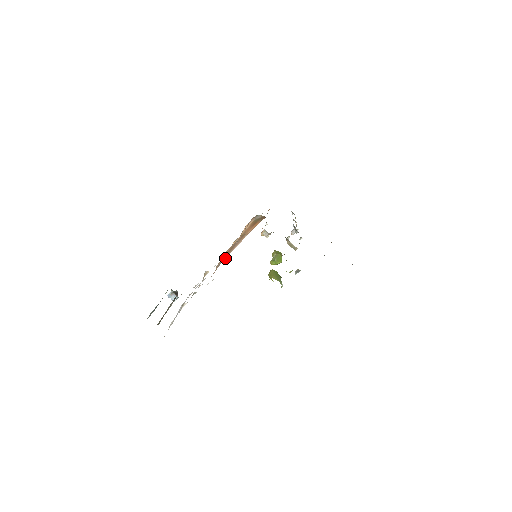
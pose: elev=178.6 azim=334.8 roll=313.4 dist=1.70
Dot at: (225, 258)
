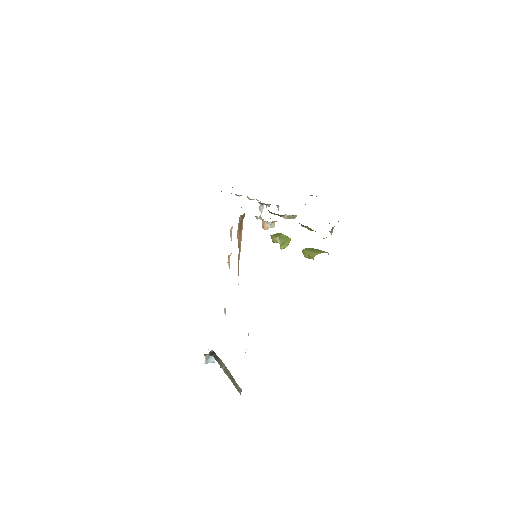
Dot at: occluded
